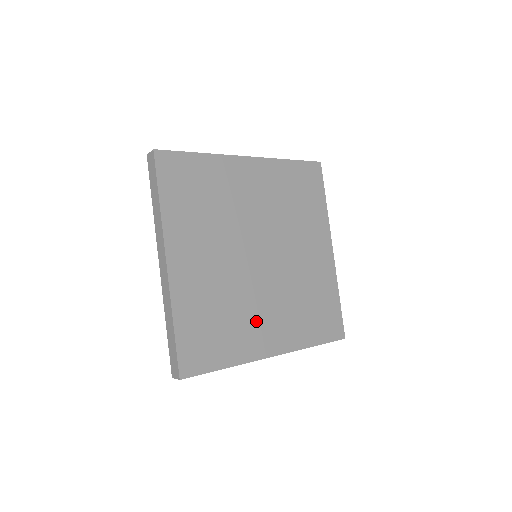
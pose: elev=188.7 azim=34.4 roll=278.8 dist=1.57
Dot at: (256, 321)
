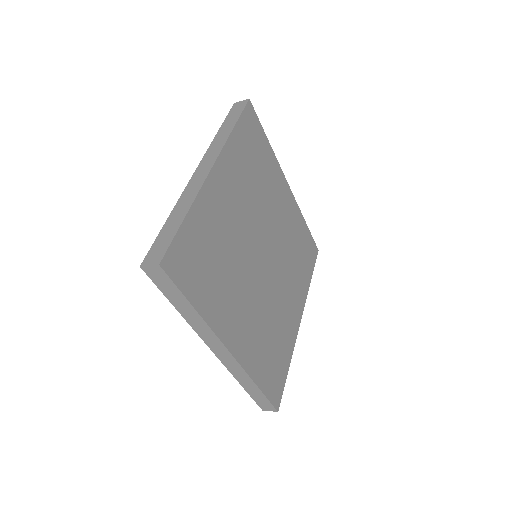
Dot at: (235, 301)
